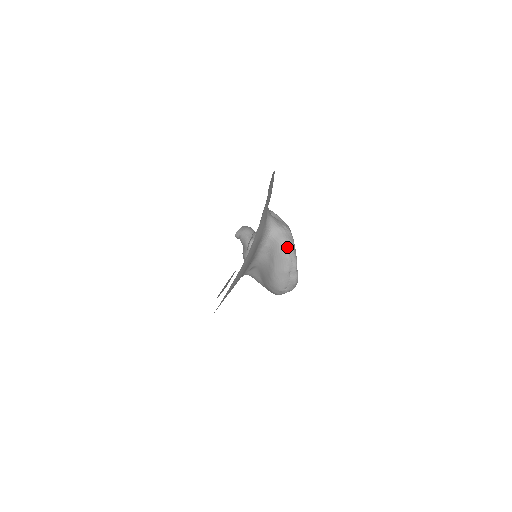
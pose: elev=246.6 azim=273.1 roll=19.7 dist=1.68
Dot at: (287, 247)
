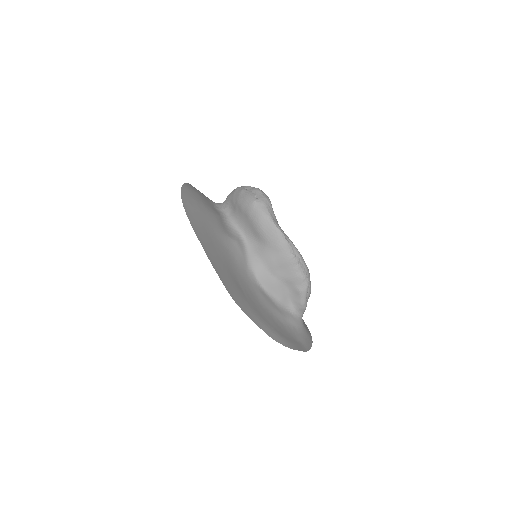
Dot at: occluded
